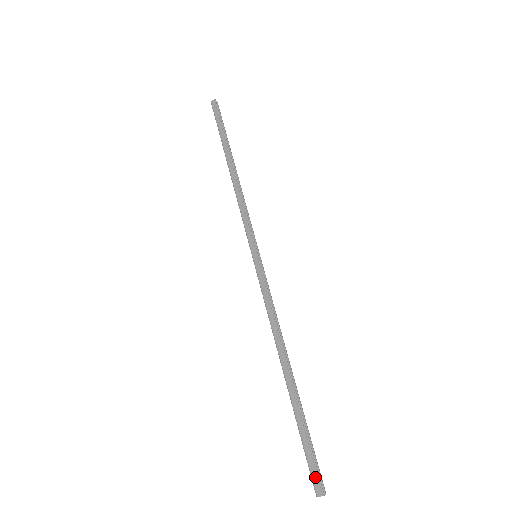
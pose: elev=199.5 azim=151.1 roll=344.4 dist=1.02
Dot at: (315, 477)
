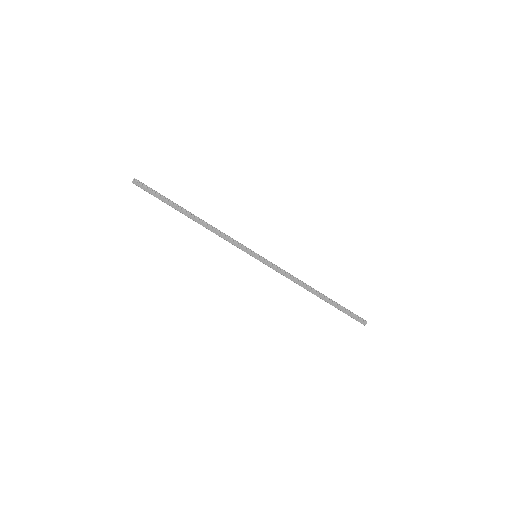
Dot at: (360, 321)
